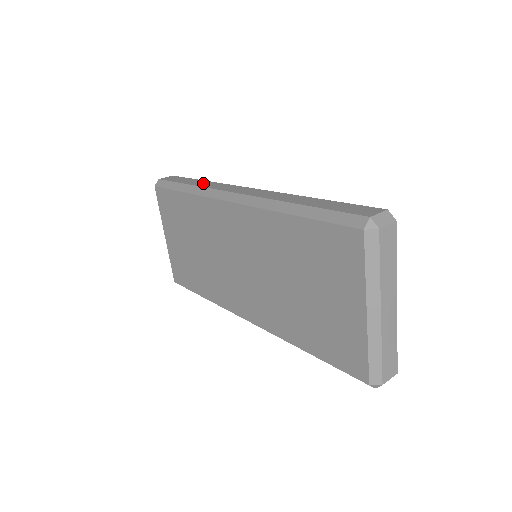
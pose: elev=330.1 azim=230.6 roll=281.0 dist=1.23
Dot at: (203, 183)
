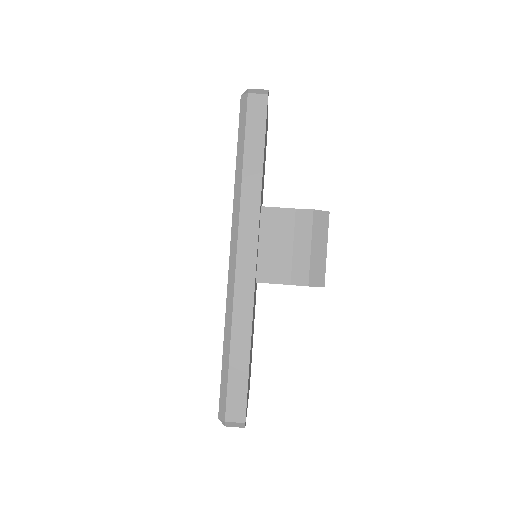
Dot at: (252, 183)
